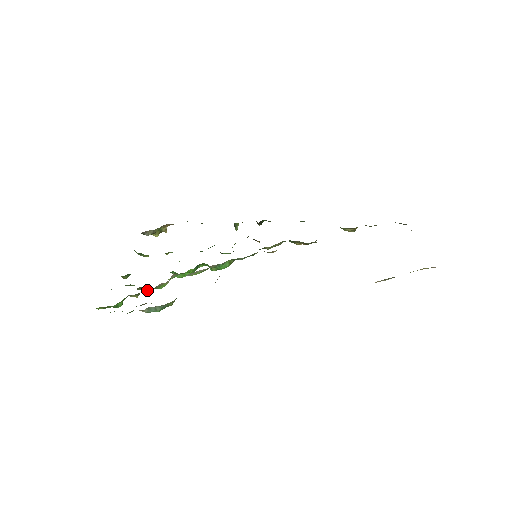
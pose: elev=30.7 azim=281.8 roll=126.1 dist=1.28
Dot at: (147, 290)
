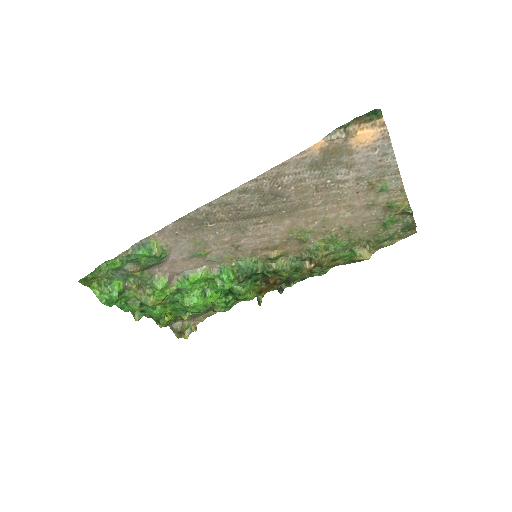
Dot at: (150, 303)
